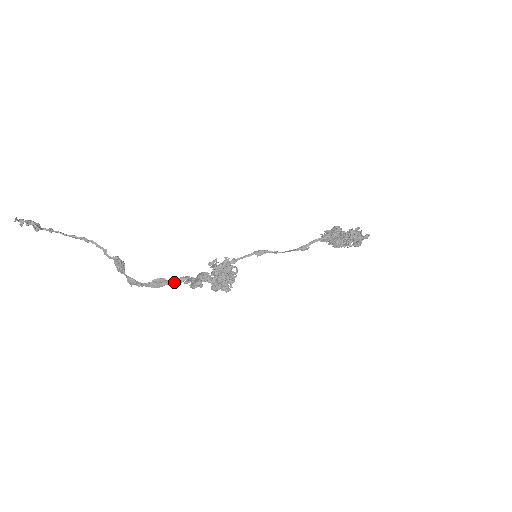
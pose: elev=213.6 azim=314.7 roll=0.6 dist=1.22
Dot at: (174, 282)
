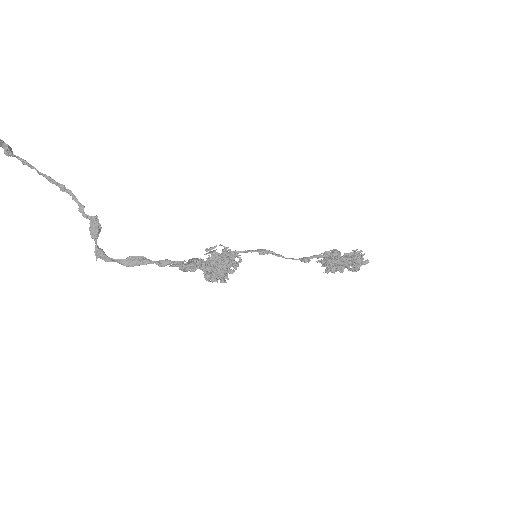
Dot at: (157, 262)
